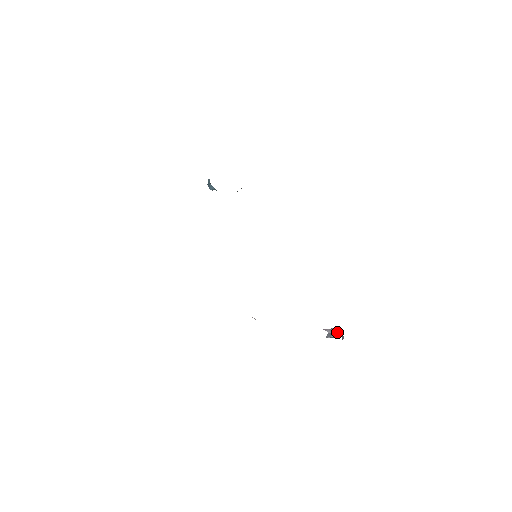
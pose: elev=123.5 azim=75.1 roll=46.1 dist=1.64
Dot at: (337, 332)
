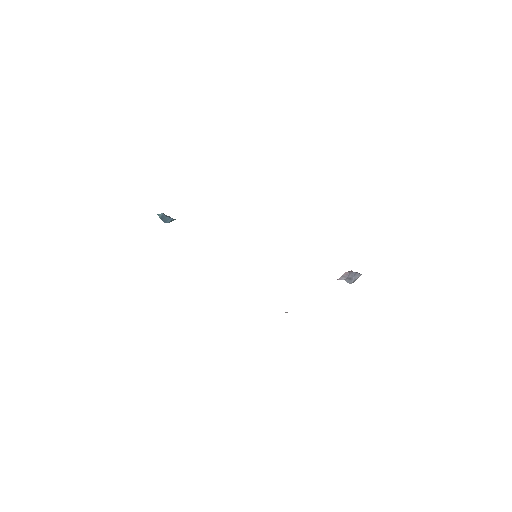
Dot at: (352, 274)
